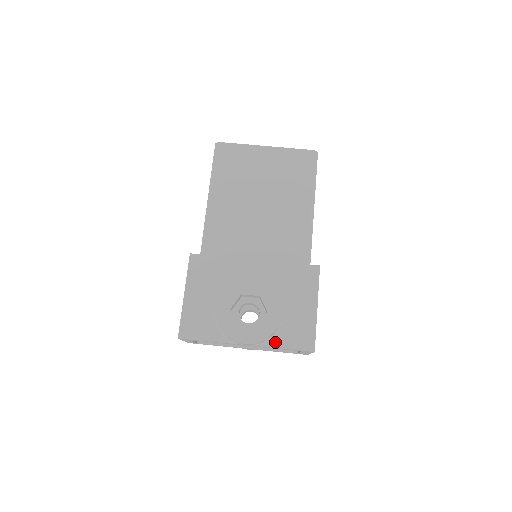
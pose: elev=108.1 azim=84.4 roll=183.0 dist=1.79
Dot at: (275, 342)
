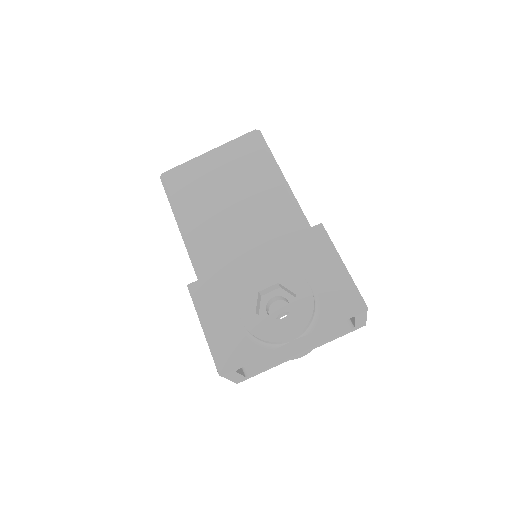
Dot at: (321, 321)
